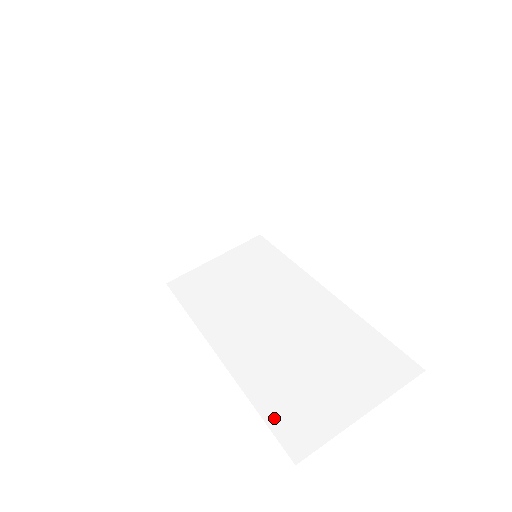
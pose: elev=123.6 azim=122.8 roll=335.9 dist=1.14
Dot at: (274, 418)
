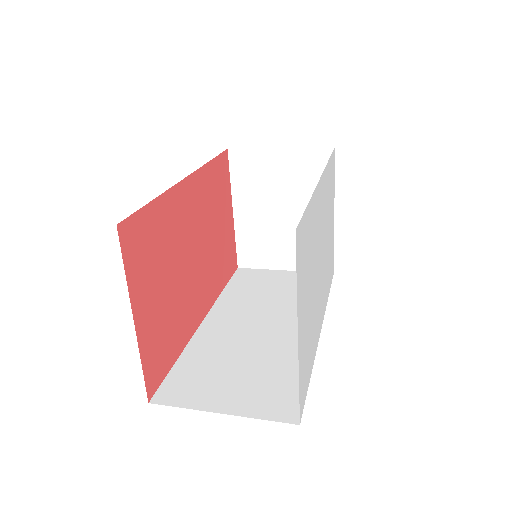
Dot at: (177, 373)
